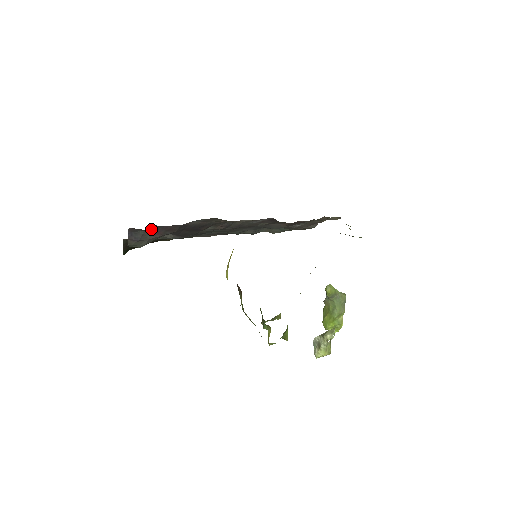
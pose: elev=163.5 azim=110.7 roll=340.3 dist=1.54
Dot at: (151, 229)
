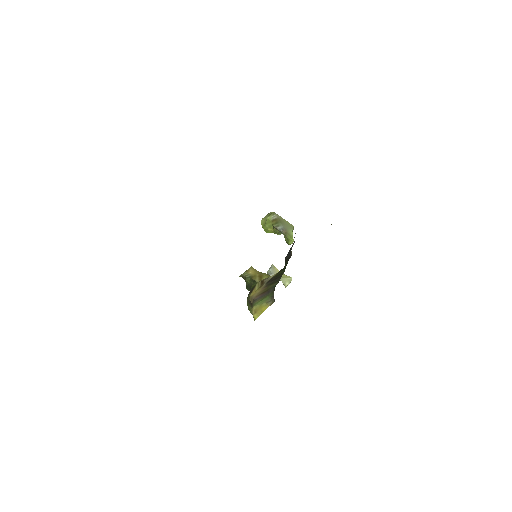
Dot at: occluded
